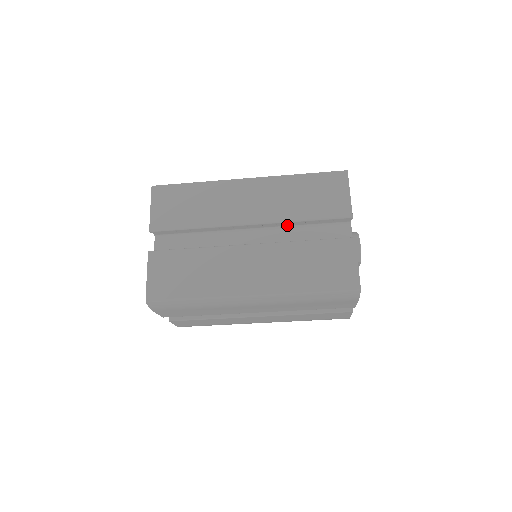
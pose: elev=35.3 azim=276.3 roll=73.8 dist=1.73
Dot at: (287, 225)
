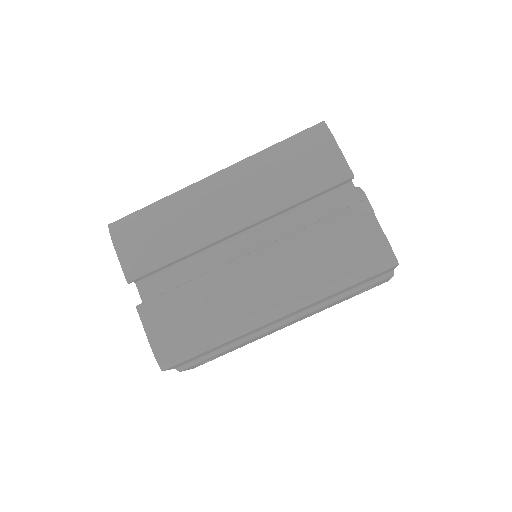
Dot at: occluded
